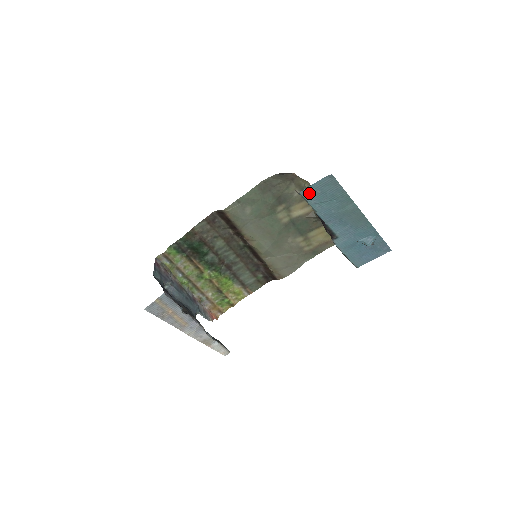
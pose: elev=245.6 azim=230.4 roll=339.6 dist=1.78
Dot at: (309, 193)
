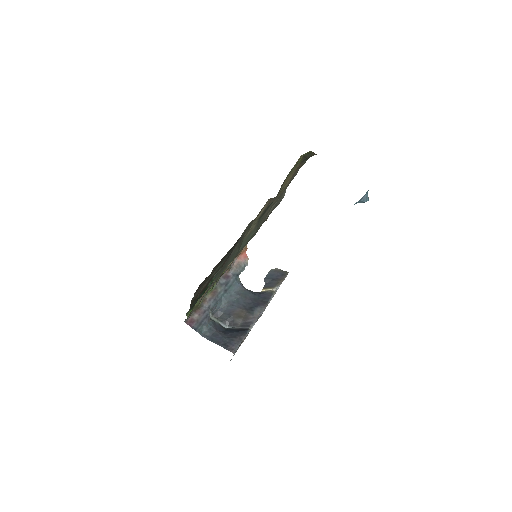
Dot at: occluded
